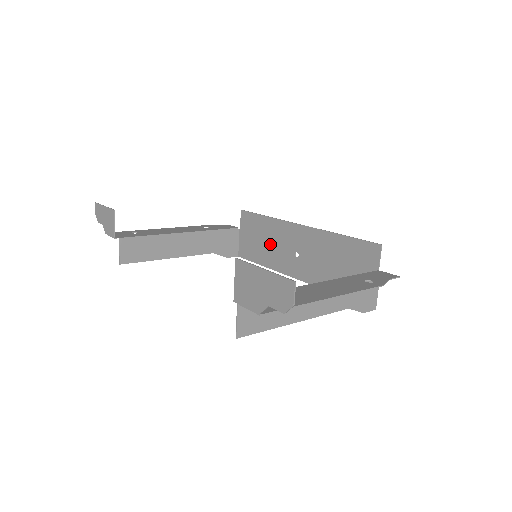
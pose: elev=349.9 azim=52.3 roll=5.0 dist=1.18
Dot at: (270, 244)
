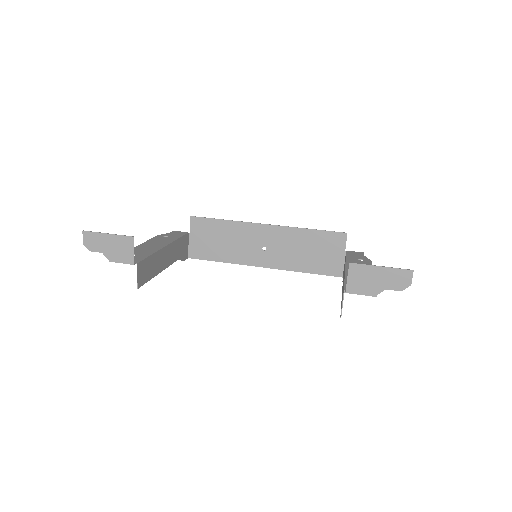
Dot at: (232, 243)
